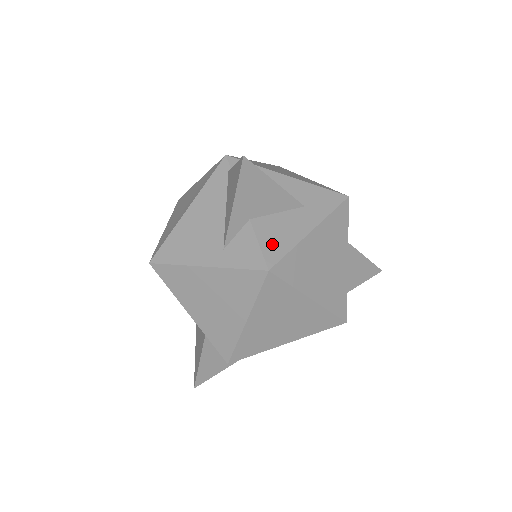
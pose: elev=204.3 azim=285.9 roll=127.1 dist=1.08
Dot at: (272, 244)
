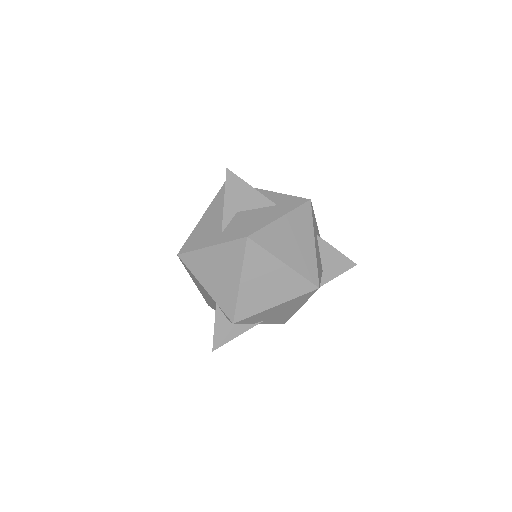
Dot at: (251, 224)
